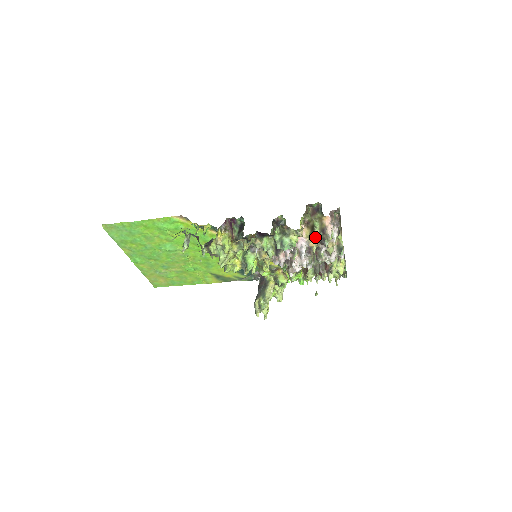
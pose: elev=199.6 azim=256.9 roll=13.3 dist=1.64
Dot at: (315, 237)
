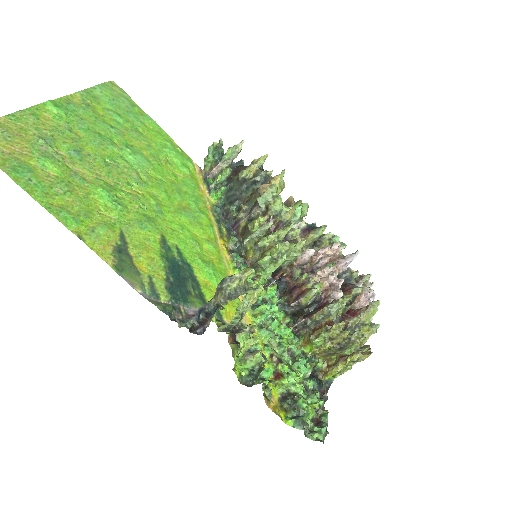
Dot at: occluded
